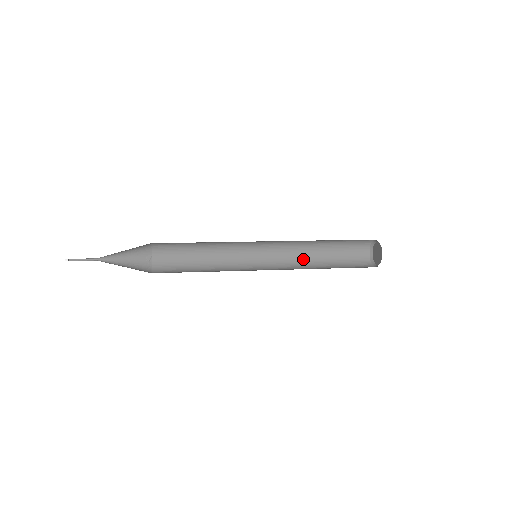
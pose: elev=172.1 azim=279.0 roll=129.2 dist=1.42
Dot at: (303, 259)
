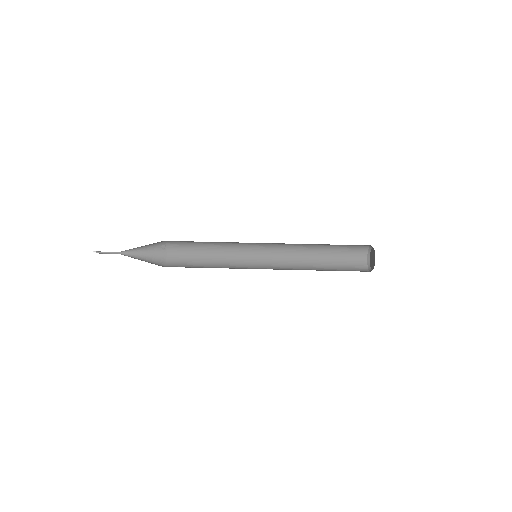
Dot at: (302, 254)
